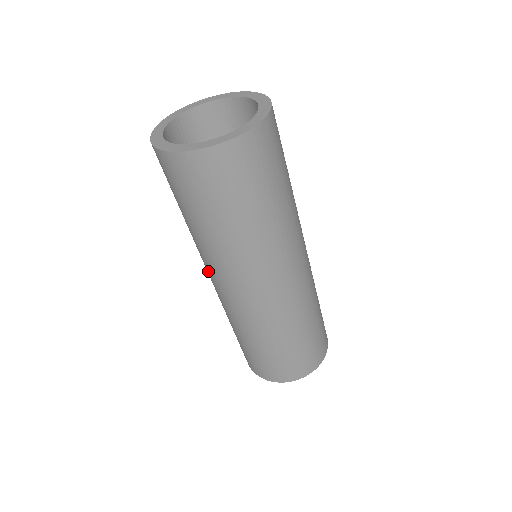
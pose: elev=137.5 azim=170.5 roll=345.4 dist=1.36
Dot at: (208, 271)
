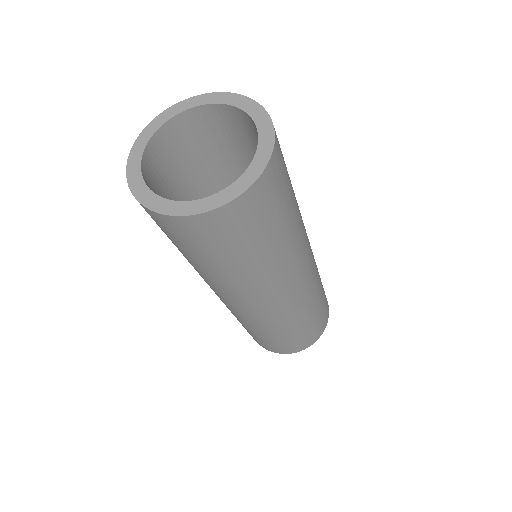
Dot at: occluded
